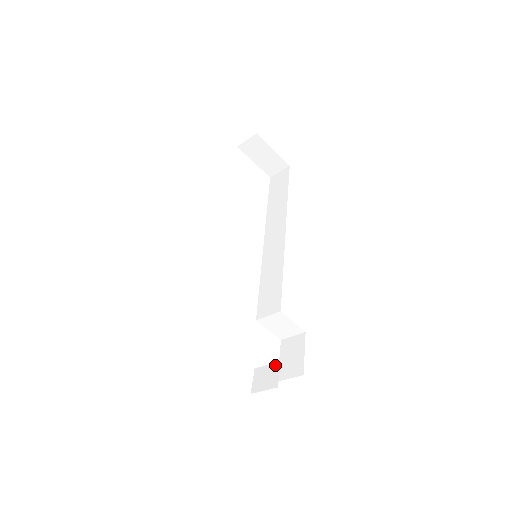
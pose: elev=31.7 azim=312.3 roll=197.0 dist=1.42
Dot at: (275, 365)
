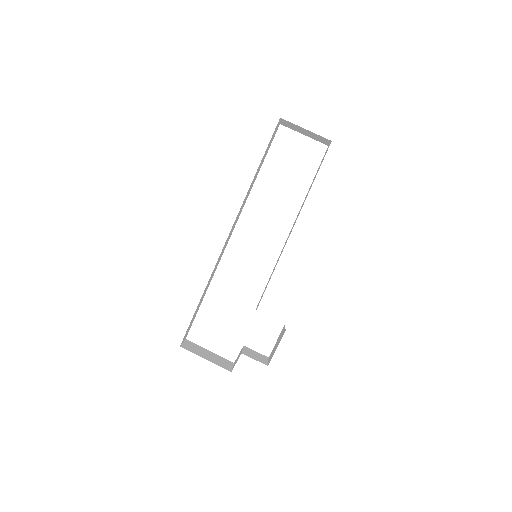
Dot at: occluded
